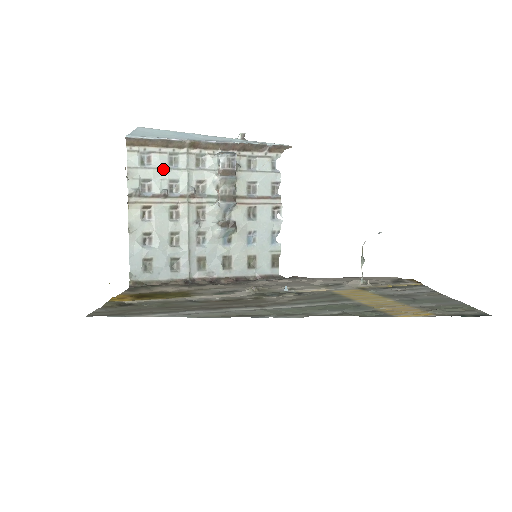
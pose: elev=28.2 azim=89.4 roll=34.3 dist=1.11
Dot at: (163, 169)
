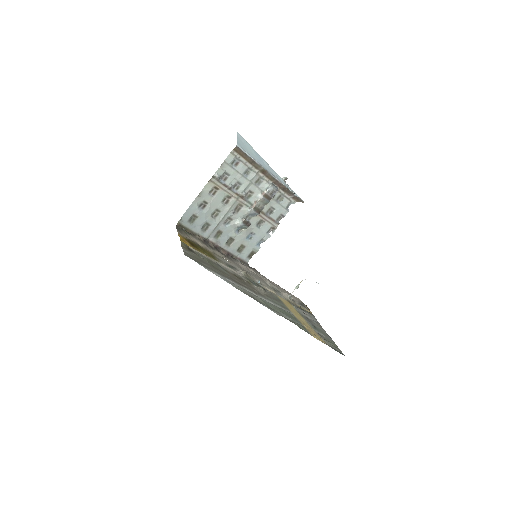
Dot at: (240, 173)
